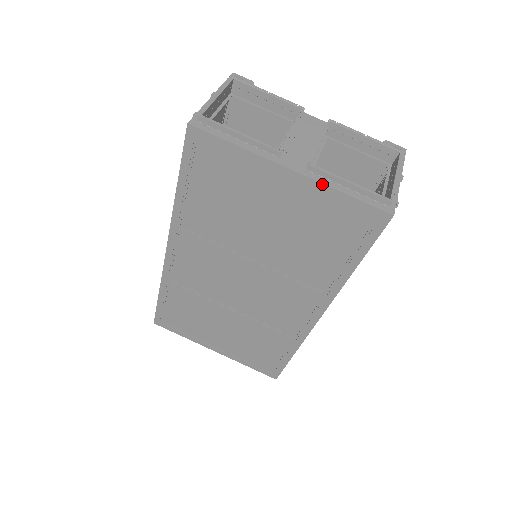
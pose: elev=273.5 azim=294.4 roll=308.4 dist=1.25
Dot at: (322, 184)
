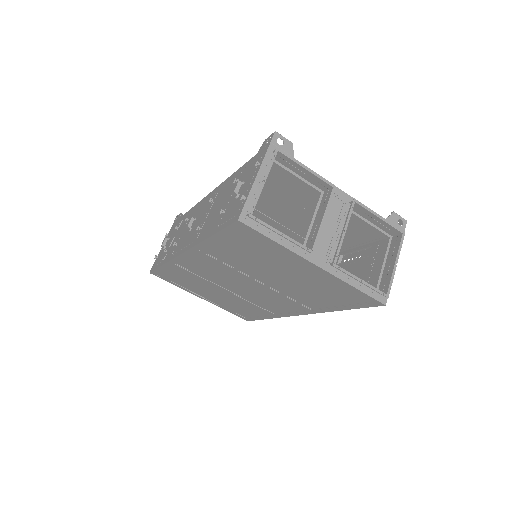
Dot at: (339, 279)
